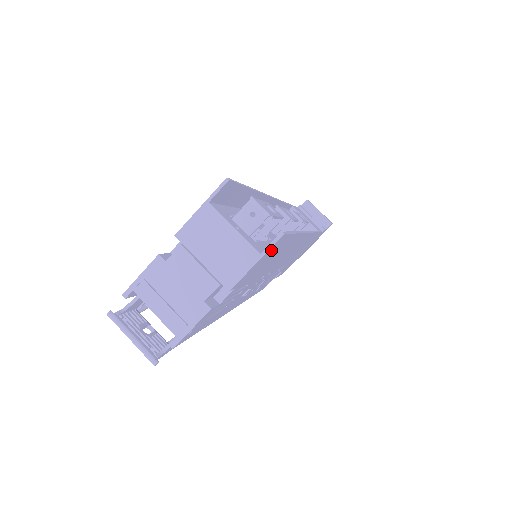
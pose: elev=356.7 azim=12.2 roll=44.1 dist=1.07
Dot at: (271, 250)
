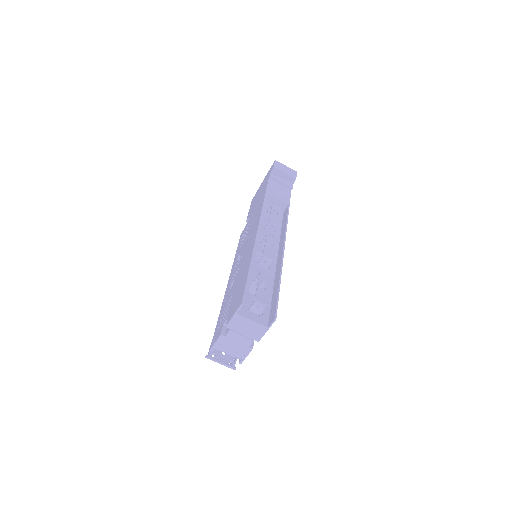
Dot at: occluded
